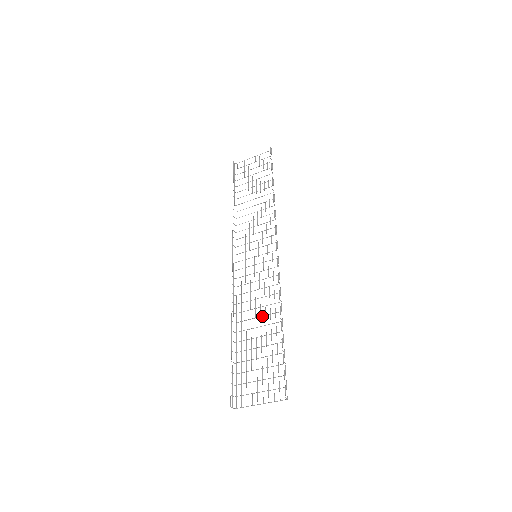
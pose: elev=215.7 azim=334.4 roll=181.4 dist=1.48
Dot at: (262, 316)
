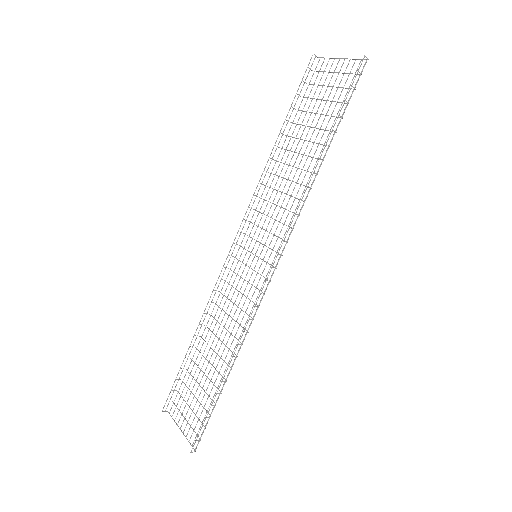
Dot at: (223, 343)
